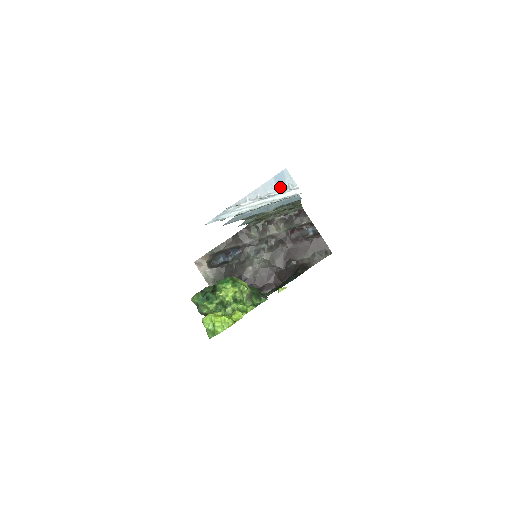
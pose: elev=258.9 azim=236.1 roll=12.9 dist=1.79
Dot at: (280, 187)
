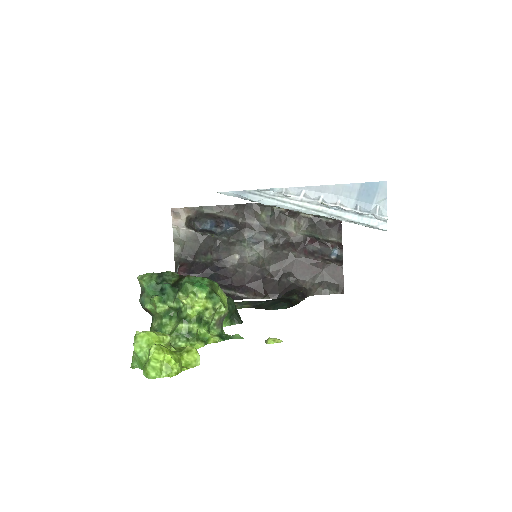
Dot at: (361, 203)
